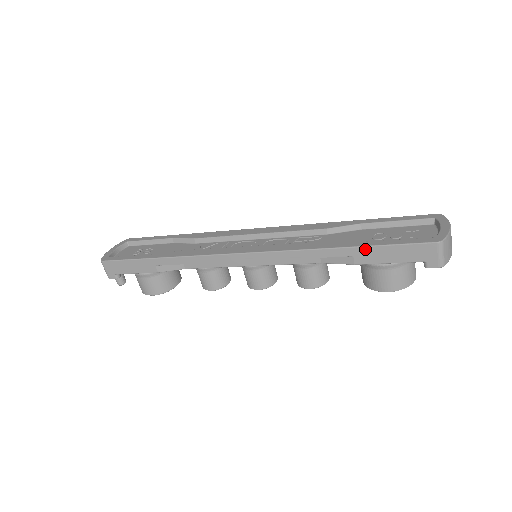
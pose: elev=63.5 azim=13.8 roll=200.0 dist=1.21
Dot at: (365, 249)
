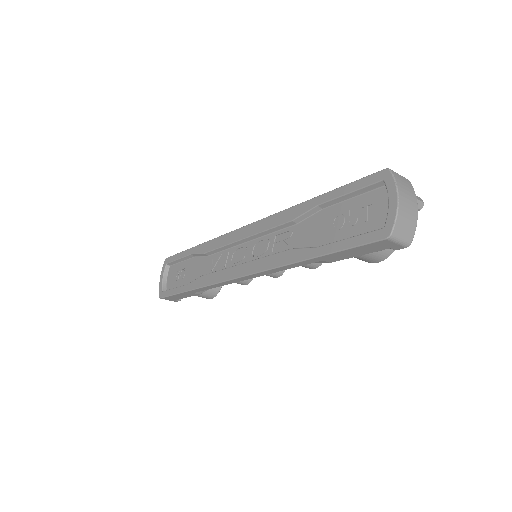
Dot at: (327, 256)
